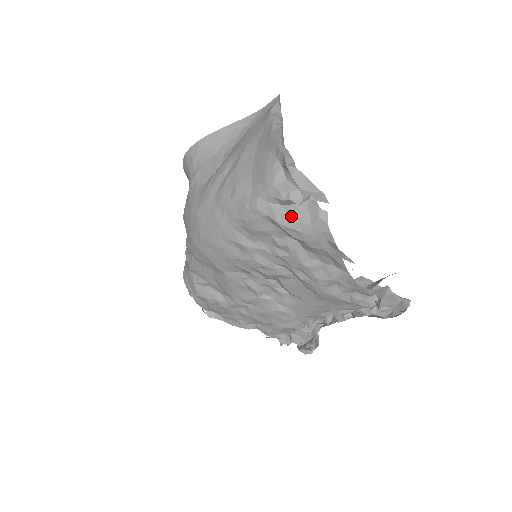
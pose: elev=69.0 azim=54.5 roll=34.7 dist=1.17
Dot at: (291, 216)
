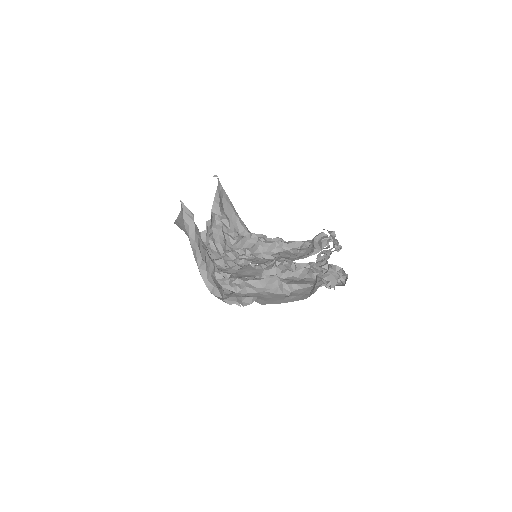
Dot at: occluded
